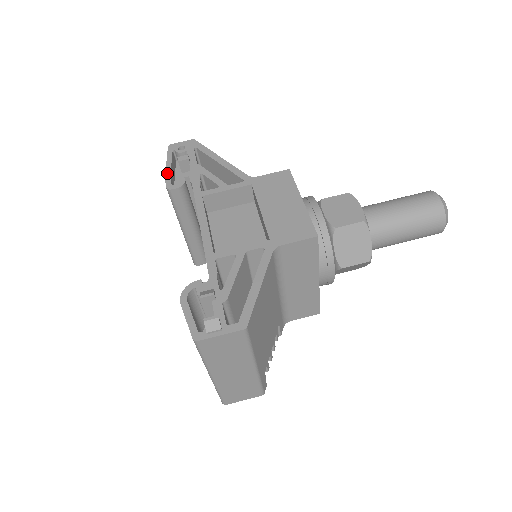
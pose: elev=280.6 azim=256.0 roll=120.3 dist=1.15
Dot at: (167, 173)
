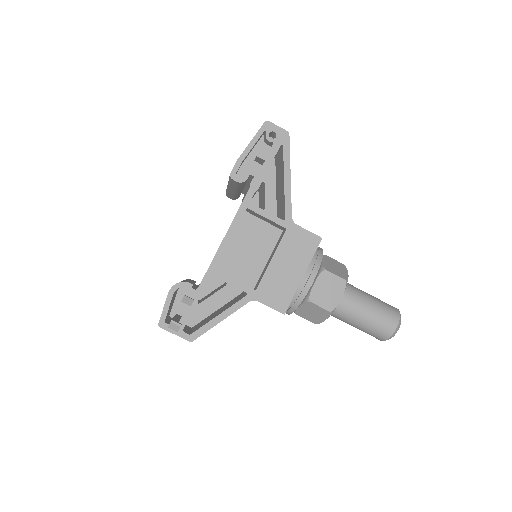
Dot at: (242, 156)
